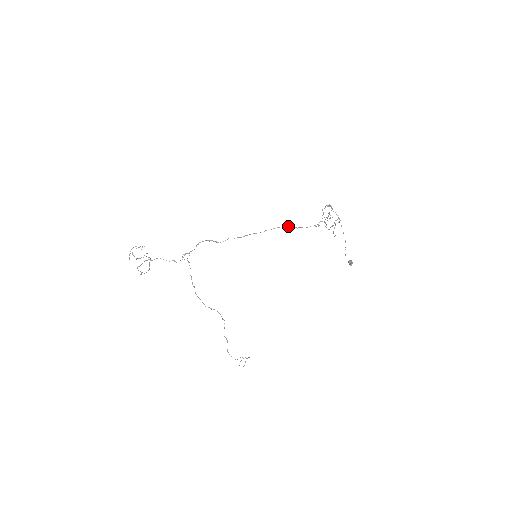
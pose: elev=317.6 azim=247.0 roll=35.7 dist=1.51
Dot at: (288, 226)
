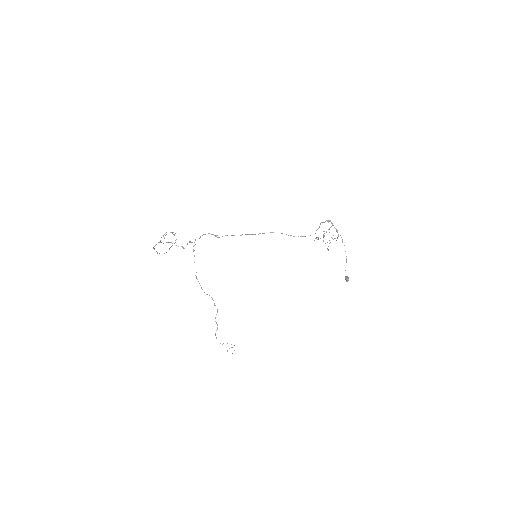
Dot at: occluded
